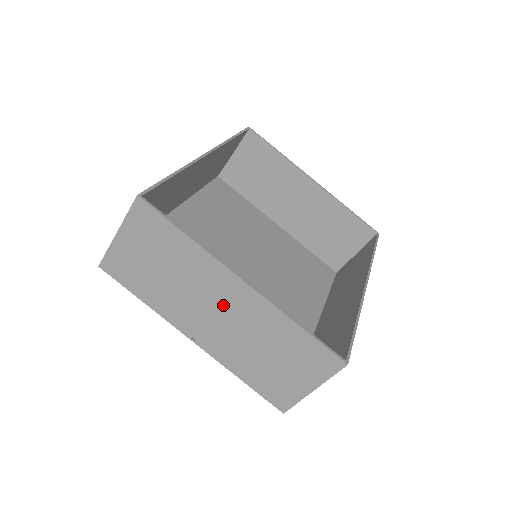
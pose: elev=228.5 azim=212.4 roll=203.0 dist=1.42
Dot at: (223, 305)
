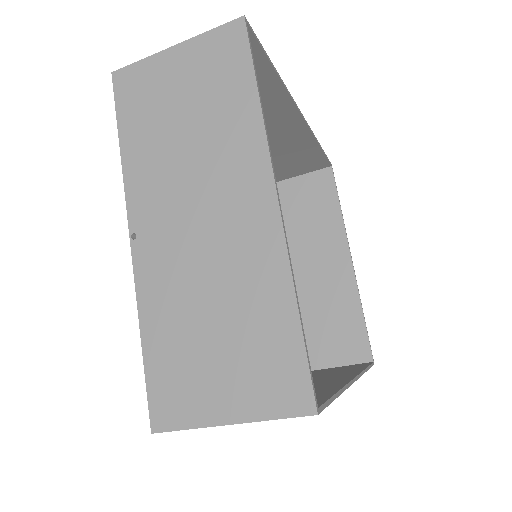
Dot at: (219, 213)
